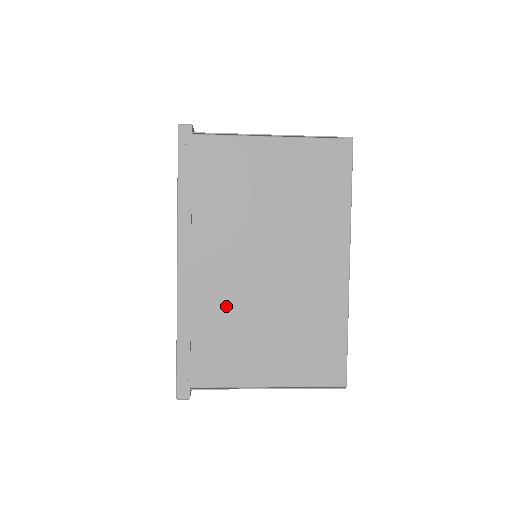
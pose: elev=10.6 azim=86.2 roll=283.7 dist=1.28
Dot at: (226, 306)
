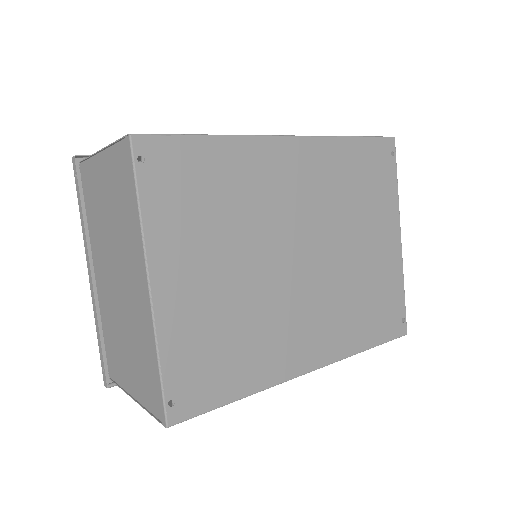
Dot at: (111, 315)
